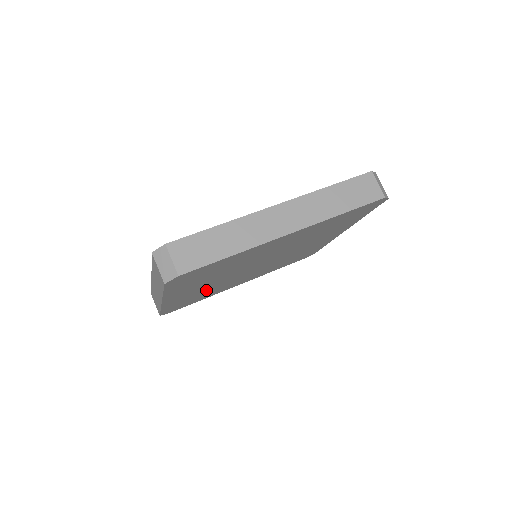
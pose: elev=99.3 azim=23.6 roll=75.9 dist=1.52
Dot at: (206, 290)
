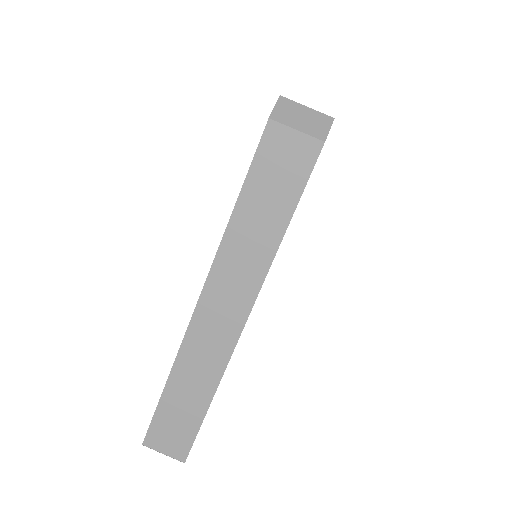
Dot at: occluded
